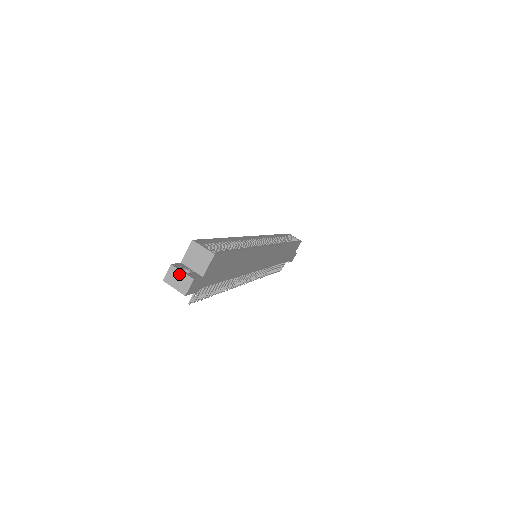
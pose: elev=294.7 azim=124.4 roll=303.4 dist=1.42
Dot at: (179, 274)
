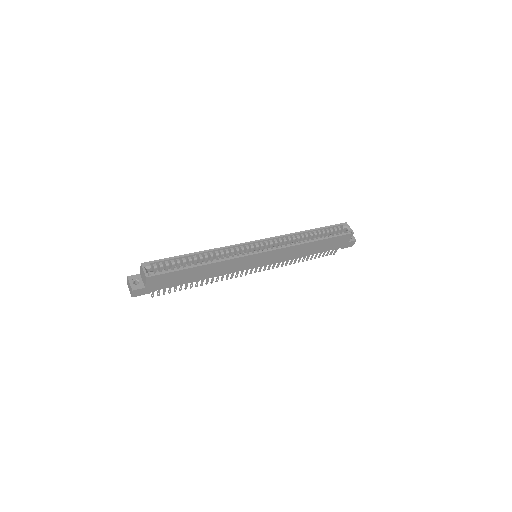
Dot at: (129, 284)
